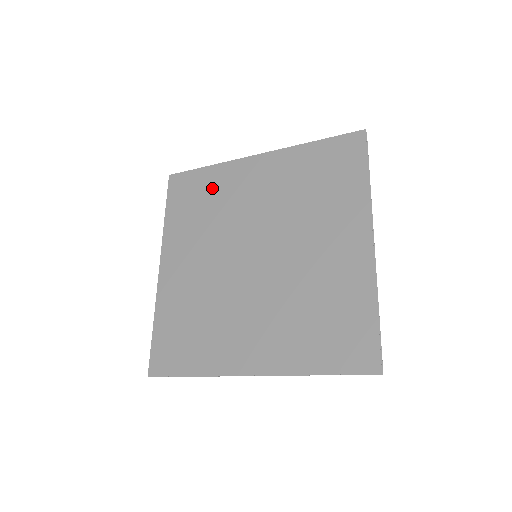
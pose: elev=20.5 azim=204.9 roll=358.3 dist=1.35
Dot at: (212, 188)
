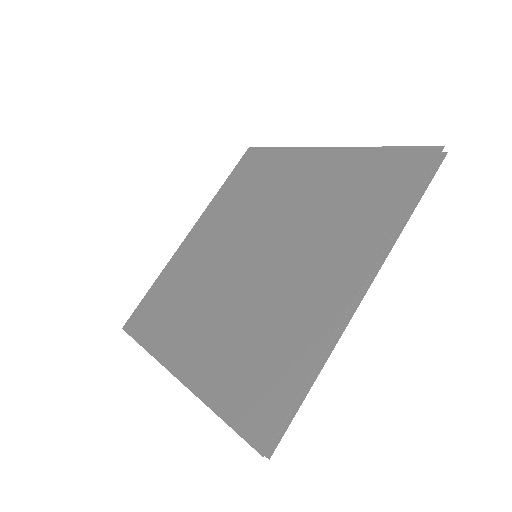
Dot at: (171, 284)
